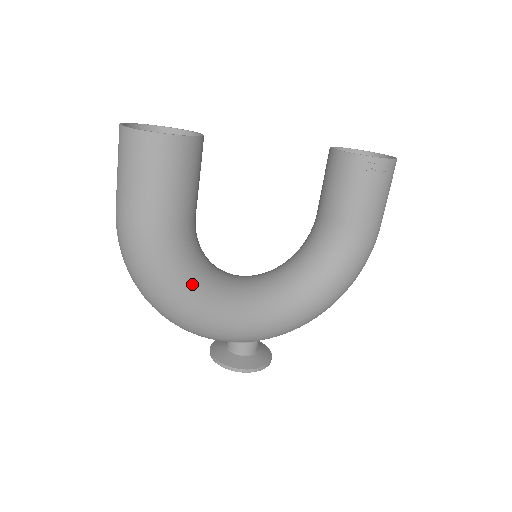
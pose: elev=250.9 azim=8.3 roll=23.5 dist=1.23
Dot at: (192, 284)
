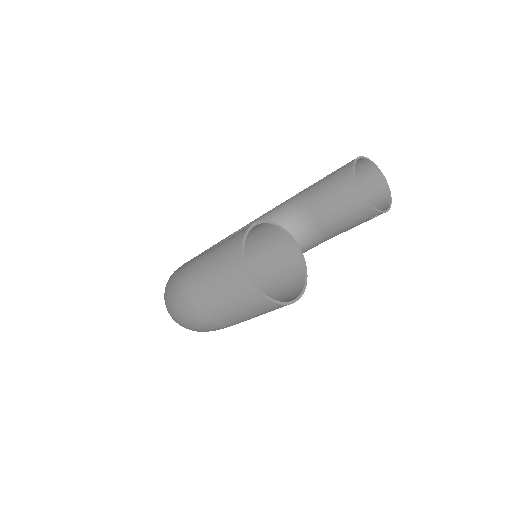
Dot at: occluded
